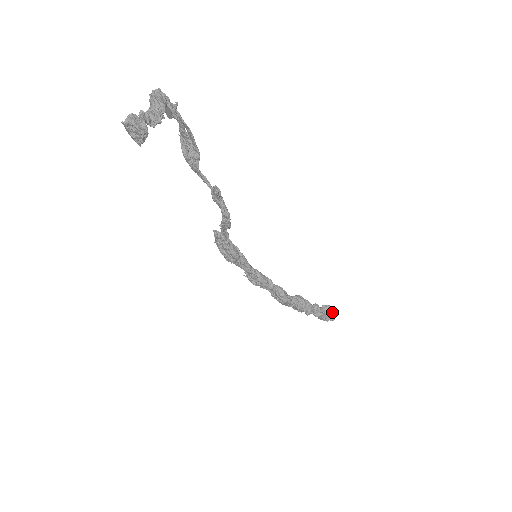
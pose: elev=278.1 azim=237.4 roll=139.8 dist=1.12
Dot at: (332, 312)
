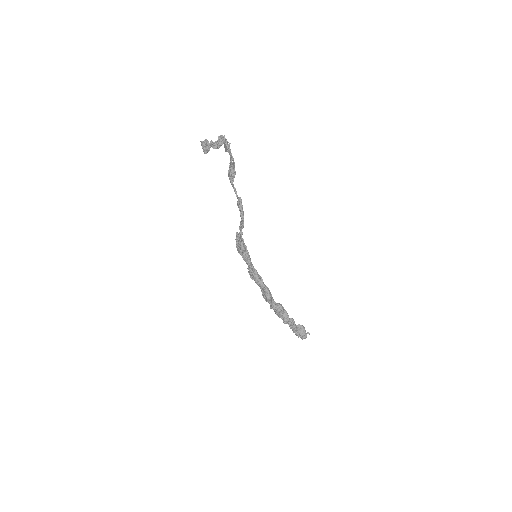
Dot at: (304, 331)
